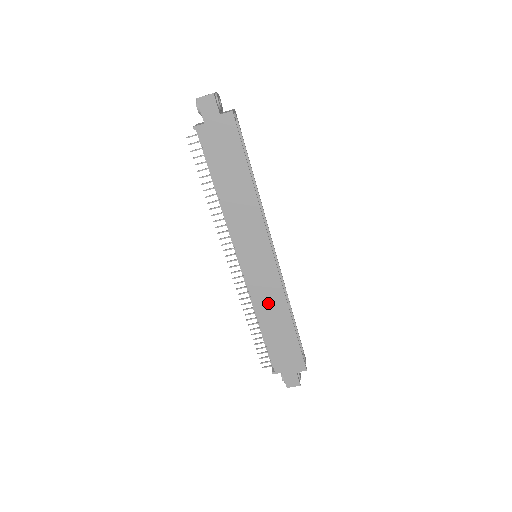
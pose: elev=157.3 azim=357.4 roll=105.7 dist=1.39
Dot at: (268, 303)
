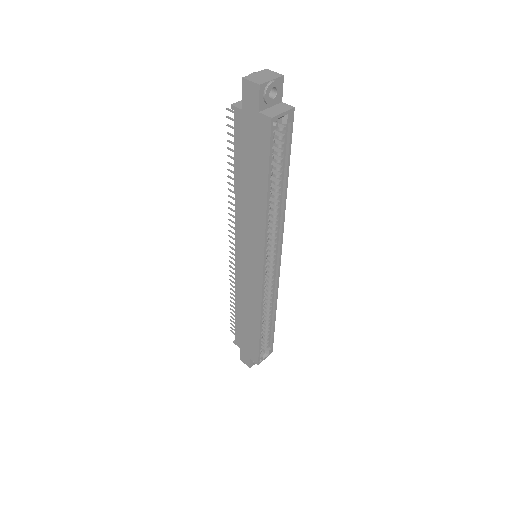
Dot at: (246, 299)
